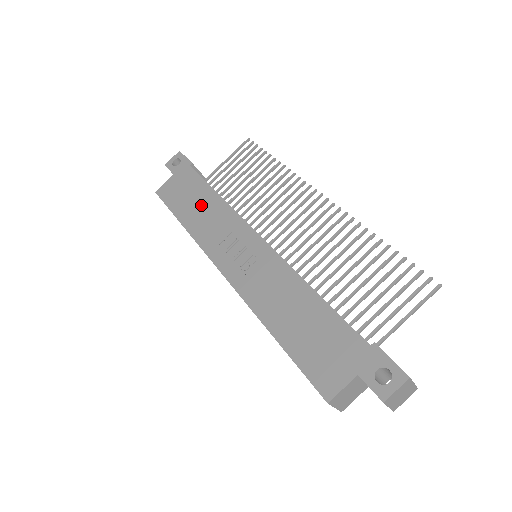
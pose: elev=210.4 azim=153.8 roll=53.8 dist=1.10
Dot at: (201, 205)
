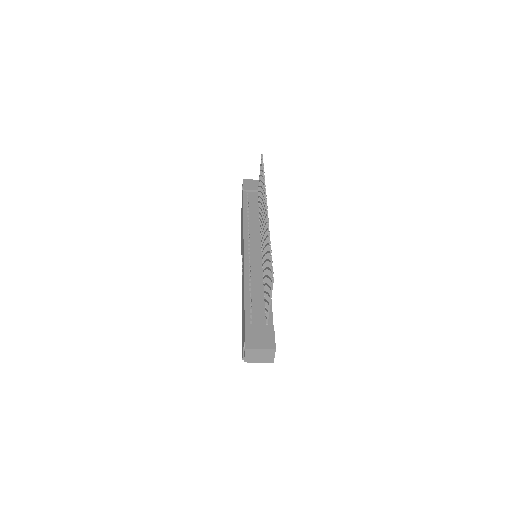
Dot at: (242, 224)
